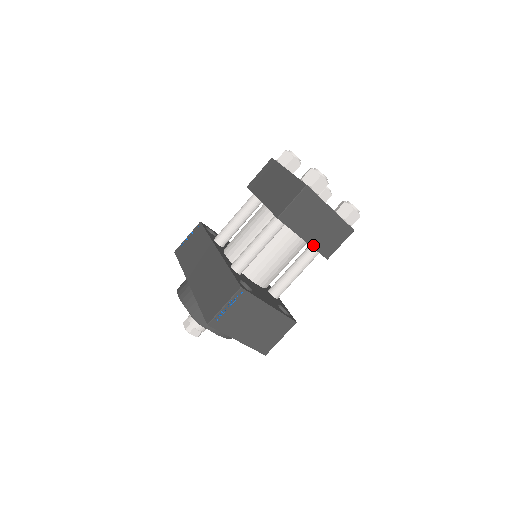
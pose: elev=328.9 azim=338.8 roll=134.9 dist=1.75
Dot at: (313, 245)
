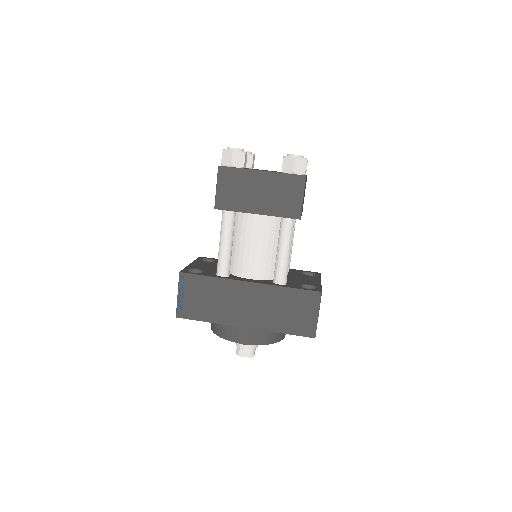
Dot at: occluded
